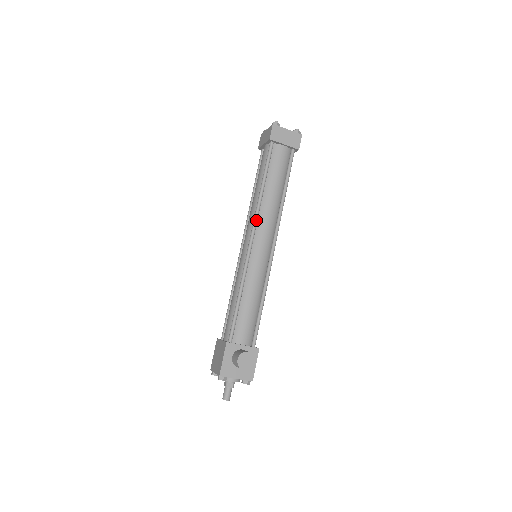
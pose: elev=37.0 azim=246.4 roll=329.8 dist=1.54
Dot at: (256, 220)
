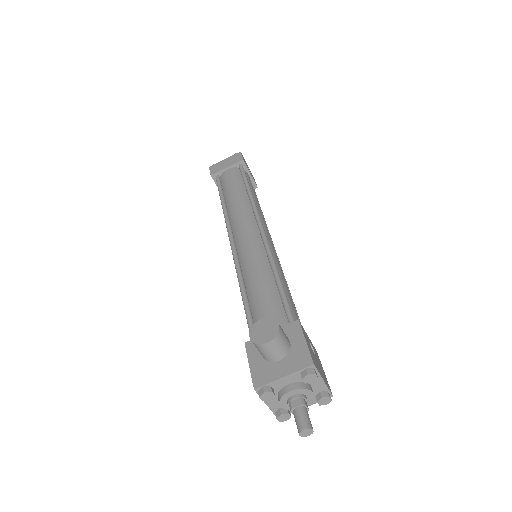
Dot at: (228, 225)
